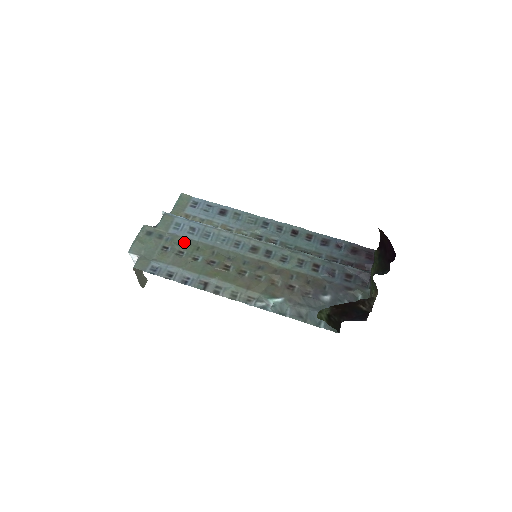
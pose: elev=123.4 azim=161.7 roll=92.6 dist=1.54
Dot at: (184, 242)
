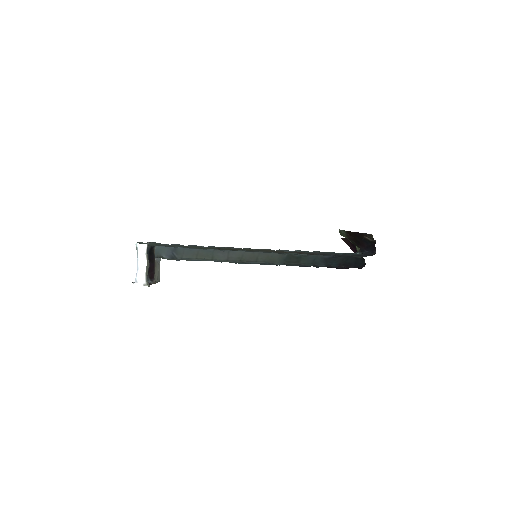
Dot at: occluded
